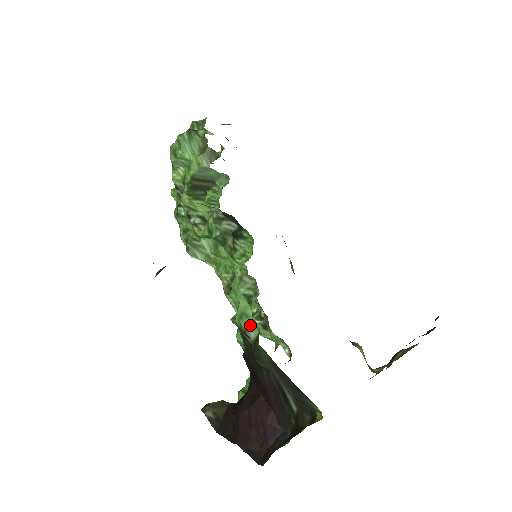
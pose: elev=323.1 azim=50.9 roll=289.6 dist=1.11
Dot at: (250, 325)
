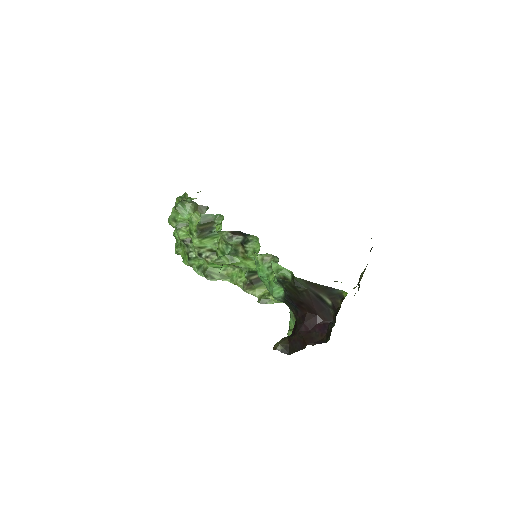
Dot at: (285, 273)
